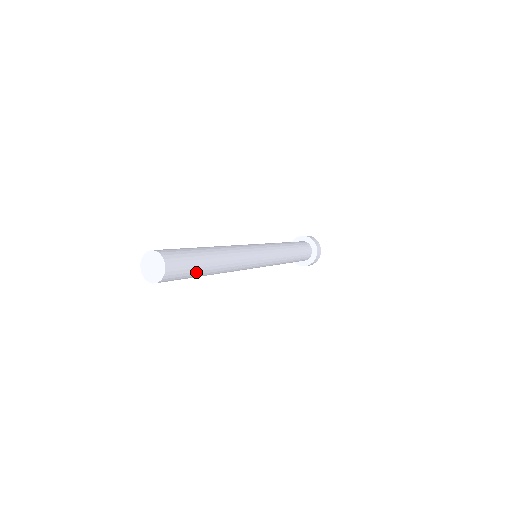
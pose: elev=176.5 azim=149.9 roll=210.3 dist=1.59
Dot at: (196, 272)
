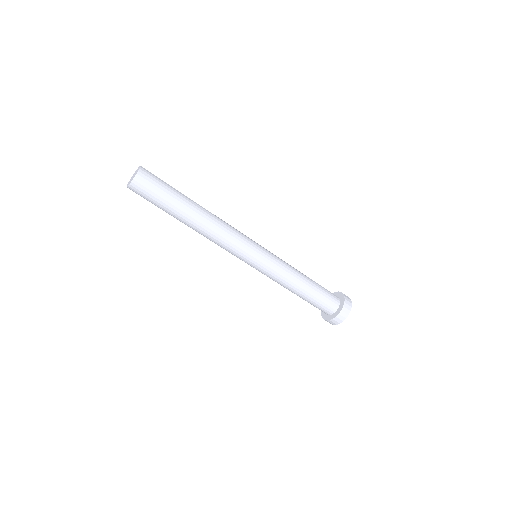
Dot at: (172, 197)
